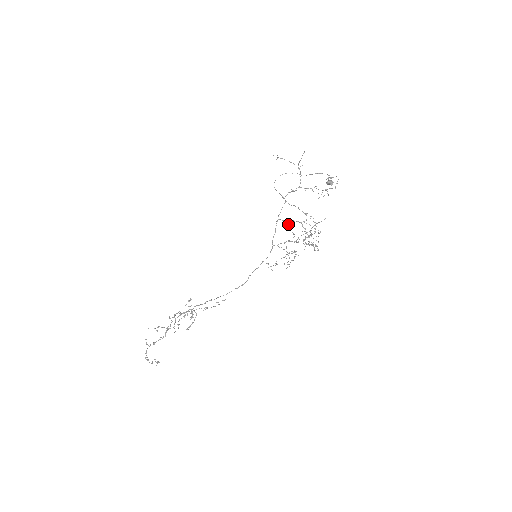
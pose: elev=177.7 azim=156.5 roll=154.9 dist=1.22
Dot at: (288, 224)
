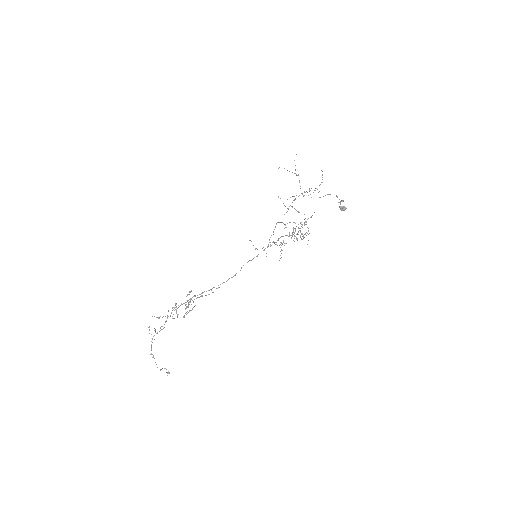
Dot at: (285, 225)
